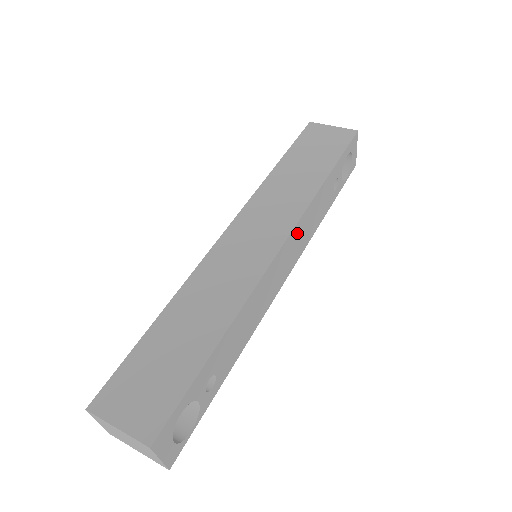
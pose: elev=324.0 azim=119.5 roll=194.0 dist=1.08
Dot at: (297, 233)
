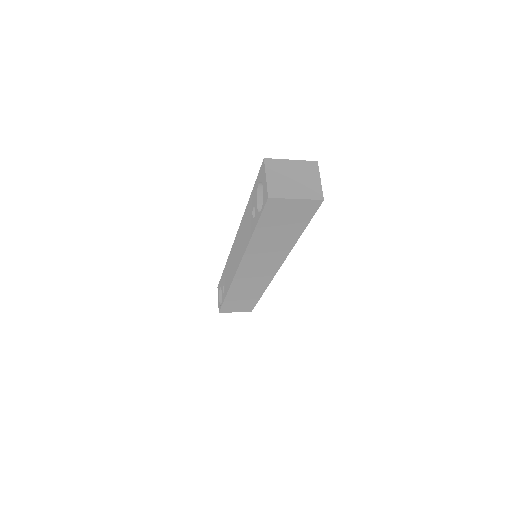
Dot at: occluded
